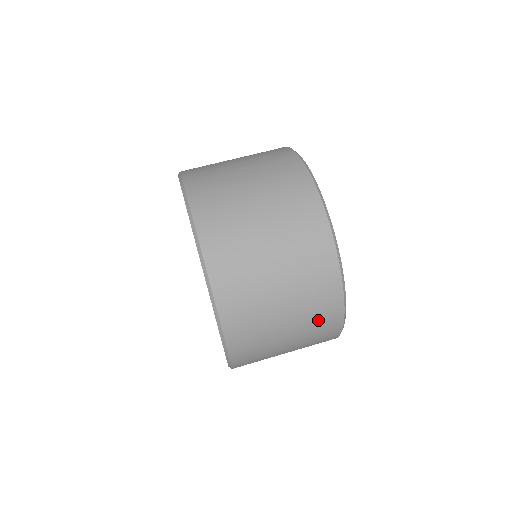
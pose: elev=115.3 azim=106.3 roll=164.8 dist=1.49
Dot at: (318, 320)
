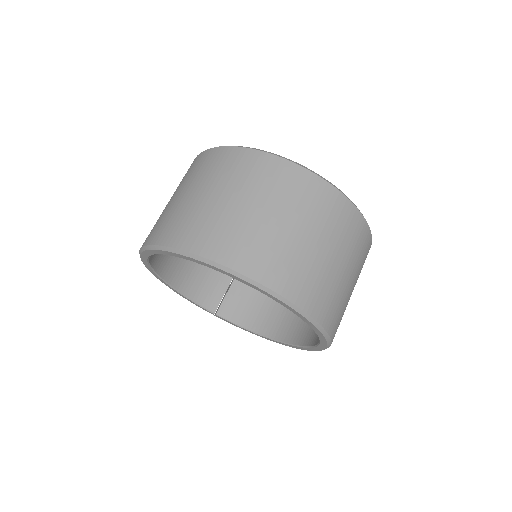
Dot at: (286, 188)
